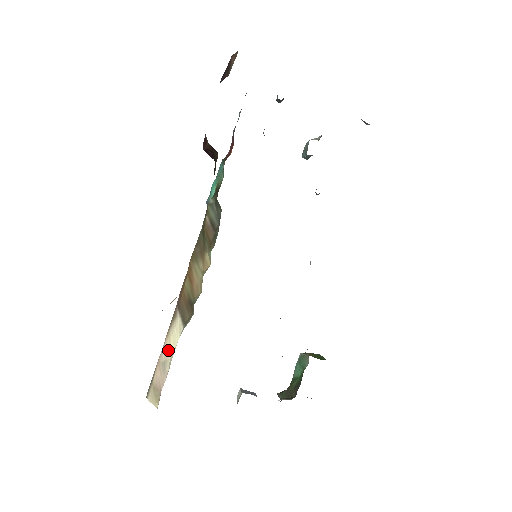
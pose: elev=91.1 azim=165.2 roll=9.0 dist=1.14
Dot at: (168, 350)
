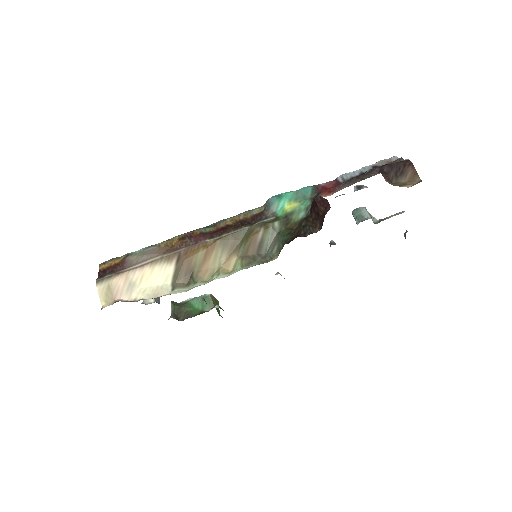
Dot at: (144, 279)
